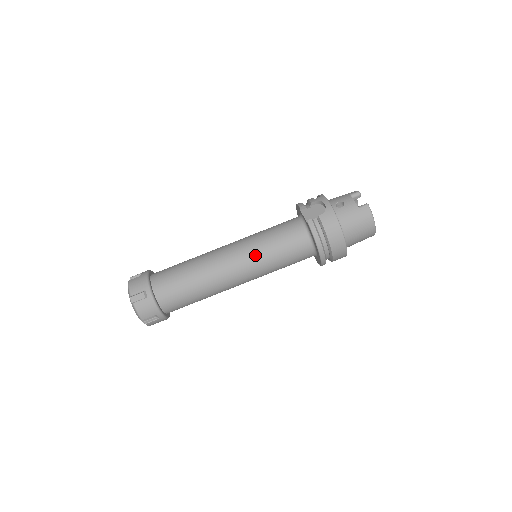
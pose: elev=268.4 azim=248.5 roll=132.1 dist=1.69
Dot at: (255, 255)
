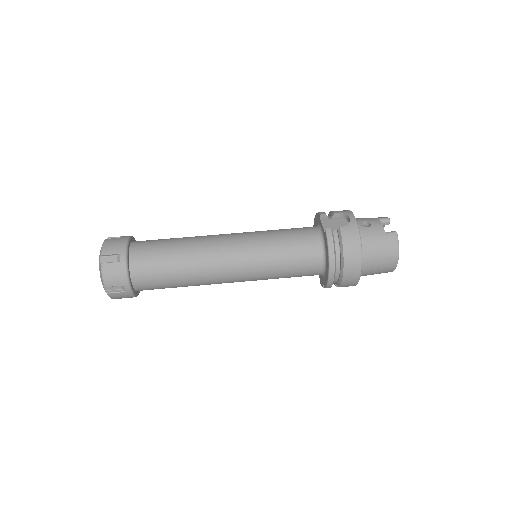
Dot at: (256, 251)
